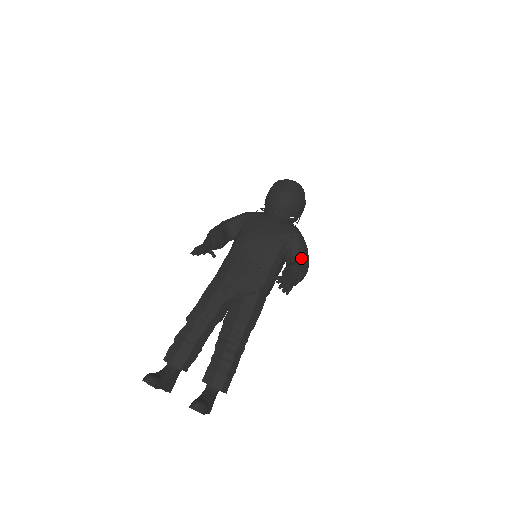
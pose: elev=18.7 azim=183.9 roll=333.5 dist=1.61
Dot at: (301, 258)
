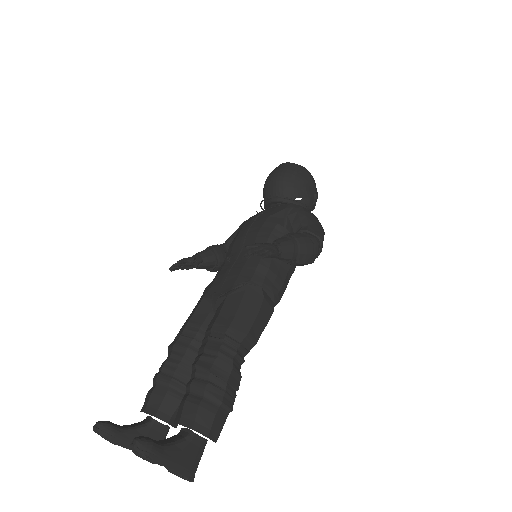
Dot at: (304, 230)
